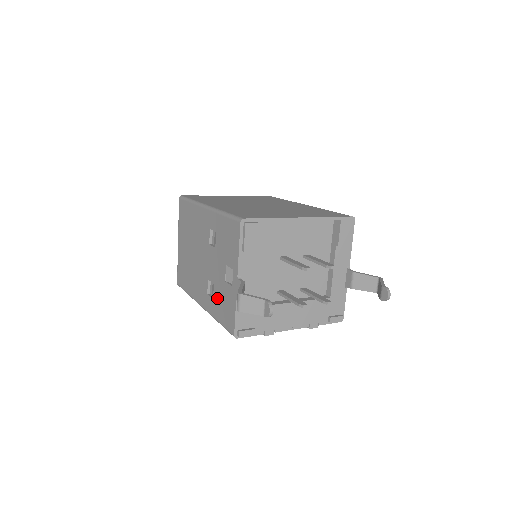
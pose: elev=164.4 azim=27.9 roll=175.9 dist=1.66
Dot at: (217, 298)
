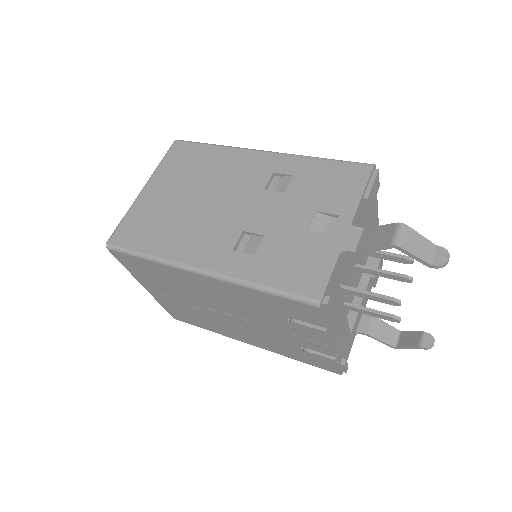
Dot at: (271, 253)
